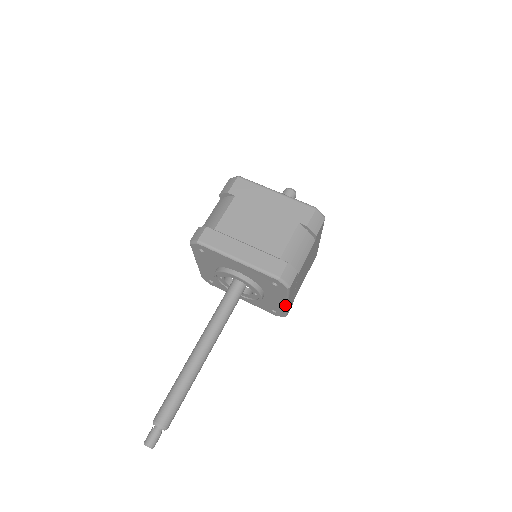
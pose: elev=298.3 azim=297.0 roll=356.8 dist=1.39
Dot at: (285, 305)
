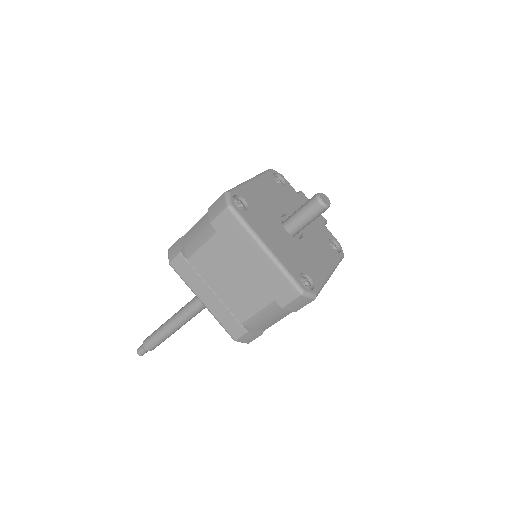
Dot at: occluded
